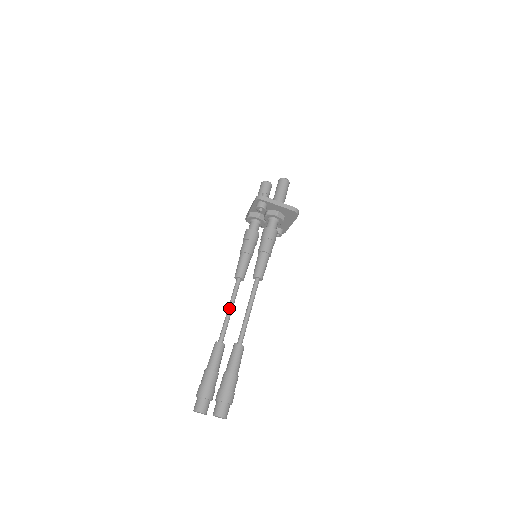
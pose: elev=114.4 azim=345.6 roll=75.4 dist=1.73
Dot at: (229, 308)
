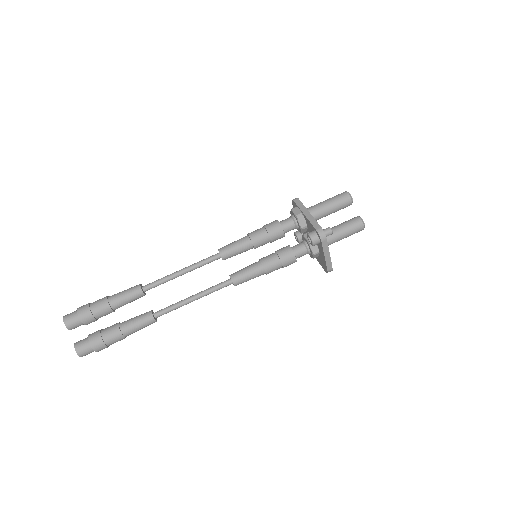
Dot at: (183, 272)
